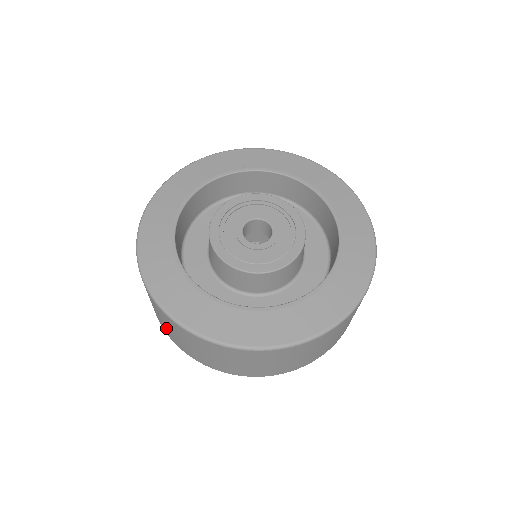
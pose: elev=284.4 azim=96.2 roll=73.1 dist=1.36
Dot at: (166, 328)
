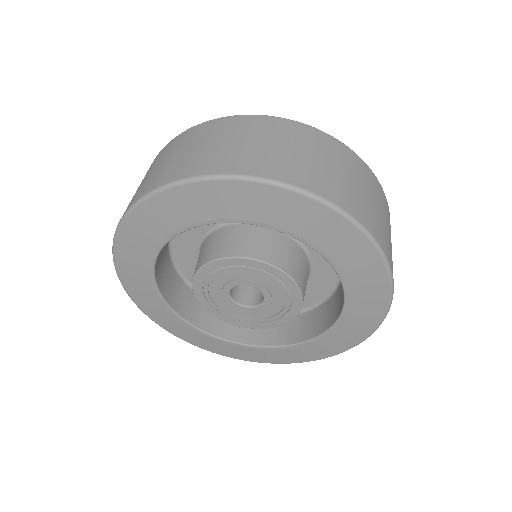
Dot at: (145, 182)
